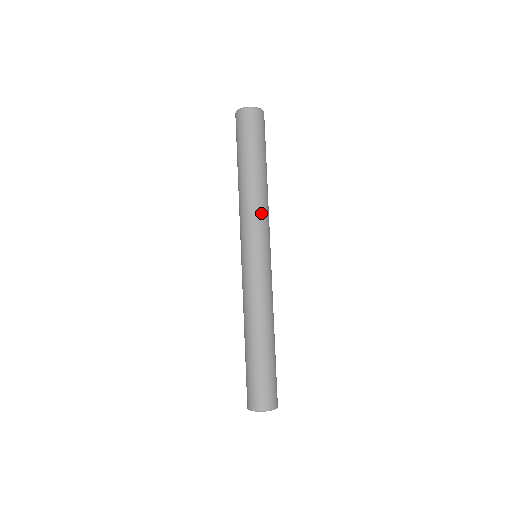
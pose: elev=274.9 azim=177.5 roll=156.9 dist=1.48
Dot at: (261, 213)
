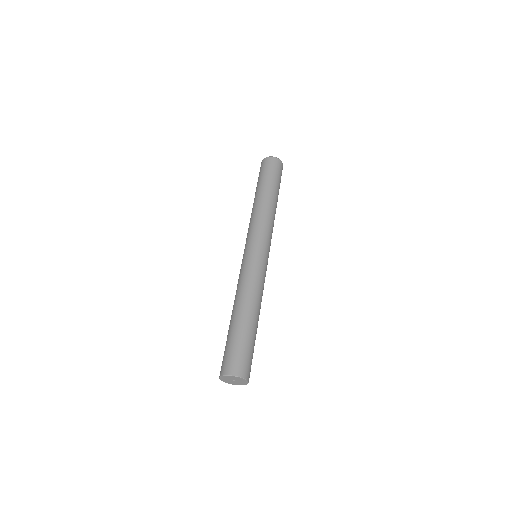
Dot at: (256, 221)
